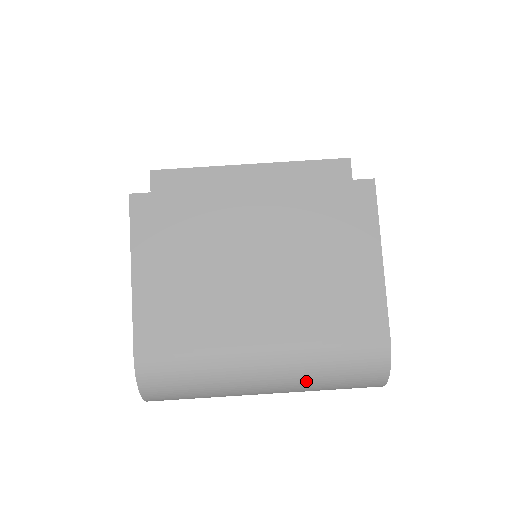
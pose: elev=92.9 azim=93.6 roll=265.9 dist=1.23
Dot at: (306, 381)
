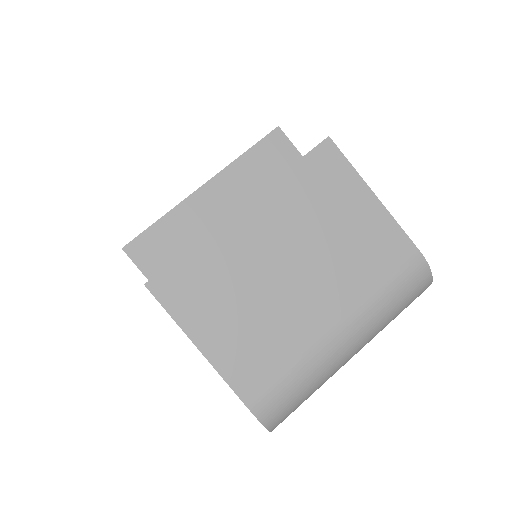
Dot at: (380, 325)
